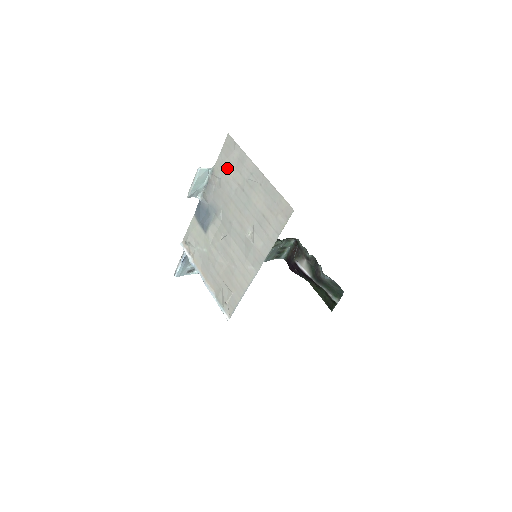
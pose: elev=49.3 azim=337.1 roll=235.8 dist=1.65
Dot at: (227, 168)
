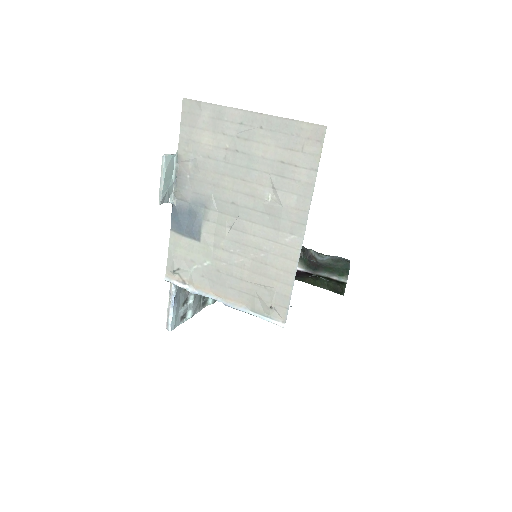
Dot at: (199, 140)
